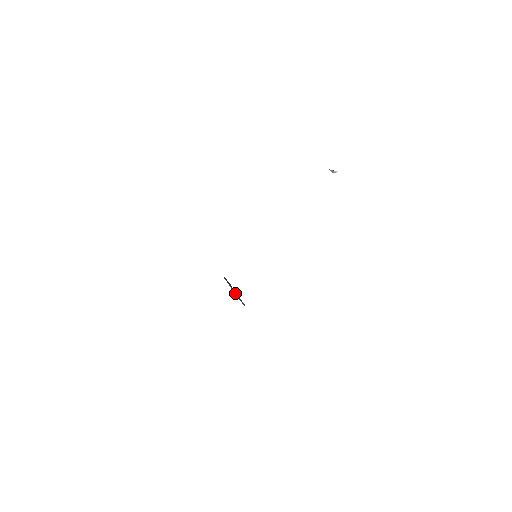
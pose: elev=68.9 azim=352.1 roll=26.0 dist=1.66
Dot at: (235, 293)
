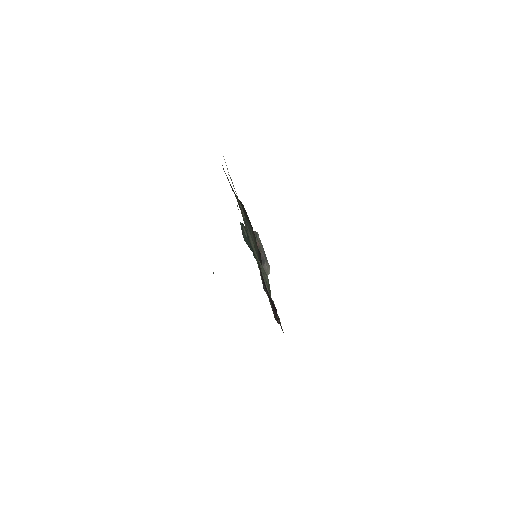
Dot at: occluded
